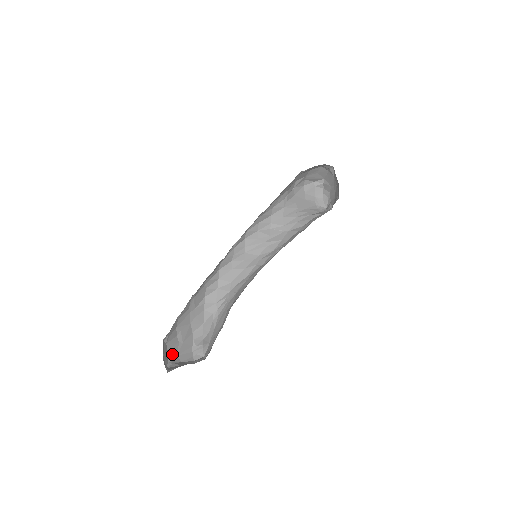
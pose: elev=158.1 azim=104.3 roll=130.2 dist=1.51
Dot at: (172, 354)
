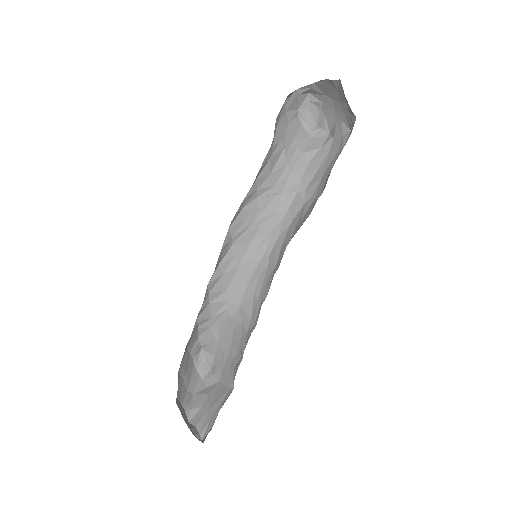
Dot at: (183, 397)
